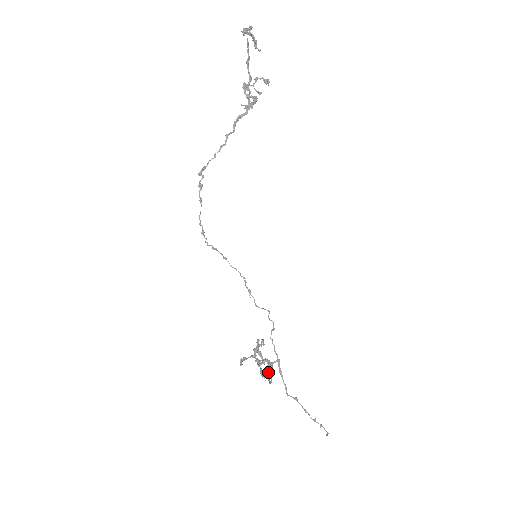
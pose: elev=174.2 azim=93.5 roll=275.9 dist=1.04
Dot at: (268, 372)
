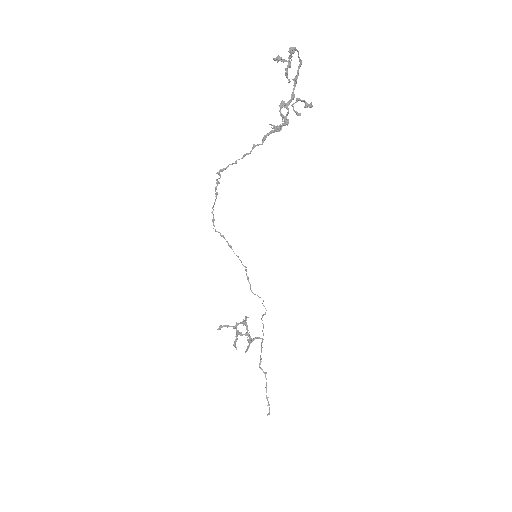
Dot at: occluded
